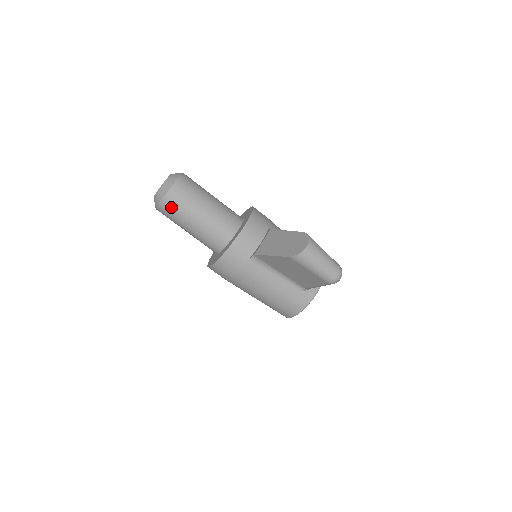
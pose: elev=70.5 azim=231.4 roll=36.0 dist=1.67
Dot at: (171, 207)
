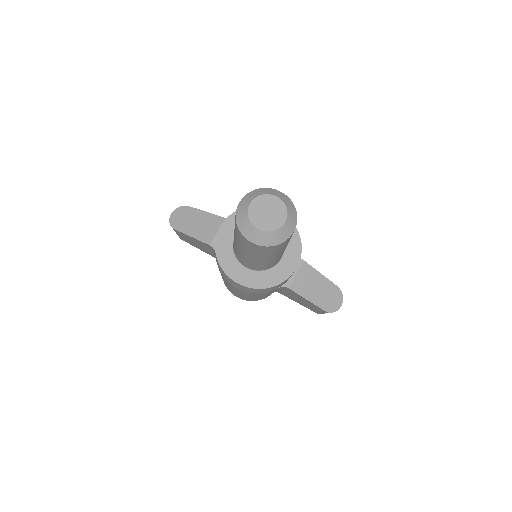
Dot at: (271, 250)
